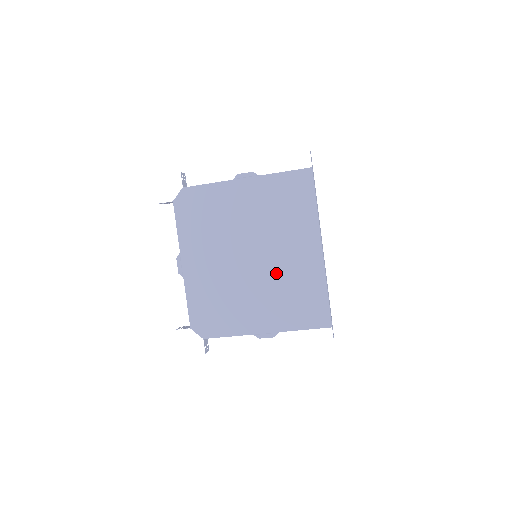
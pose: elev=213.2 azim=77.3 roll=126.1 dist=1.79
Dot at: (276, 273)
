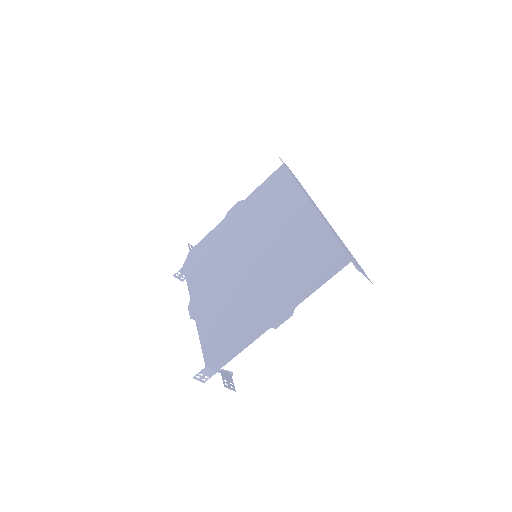
Dot at: (277, 255)
